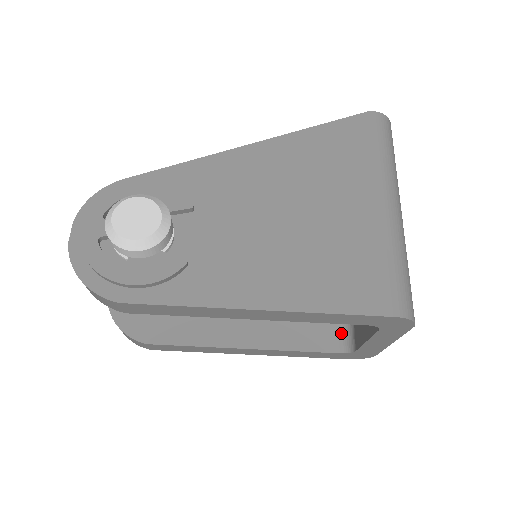
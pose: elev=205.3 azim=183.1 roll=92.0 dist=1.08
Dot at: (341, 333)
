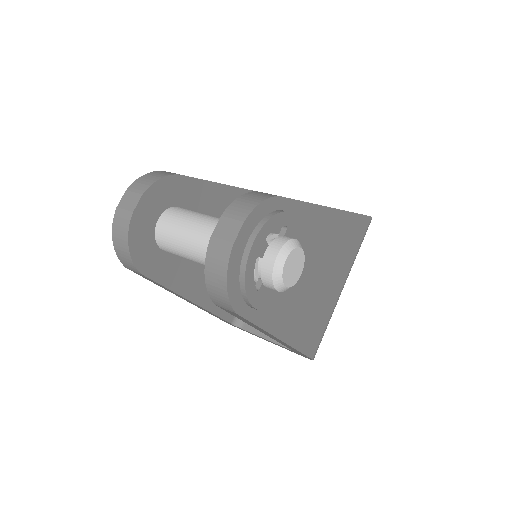
Dot at: occluded
